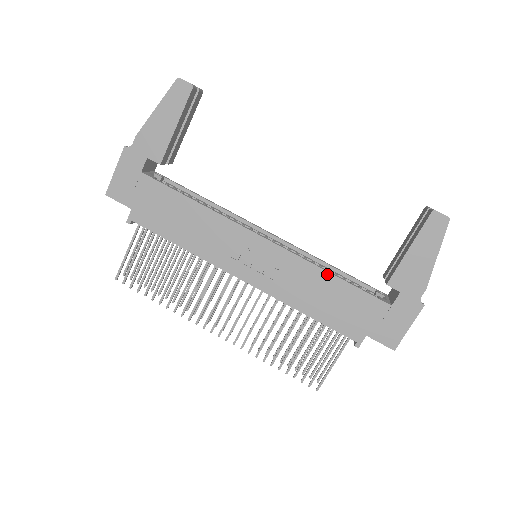
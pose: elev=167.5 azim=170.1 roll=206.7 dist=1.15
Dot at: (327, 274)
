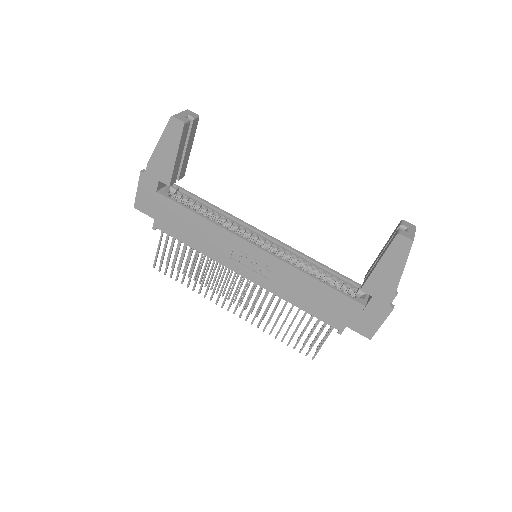
Dot at: (310, 278)
